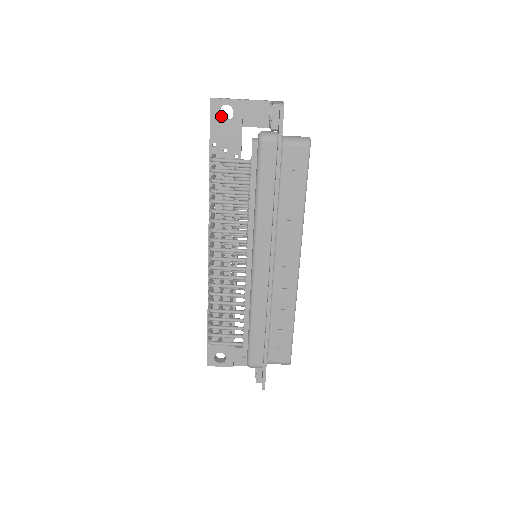
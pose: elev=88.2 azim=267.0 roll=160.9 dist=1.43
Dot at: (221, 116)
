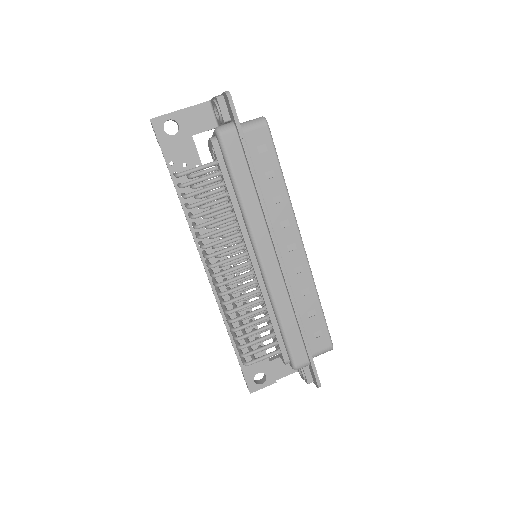
Dot at: occluded
